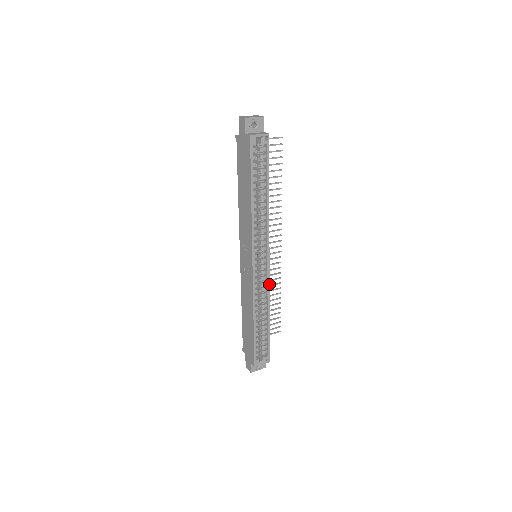
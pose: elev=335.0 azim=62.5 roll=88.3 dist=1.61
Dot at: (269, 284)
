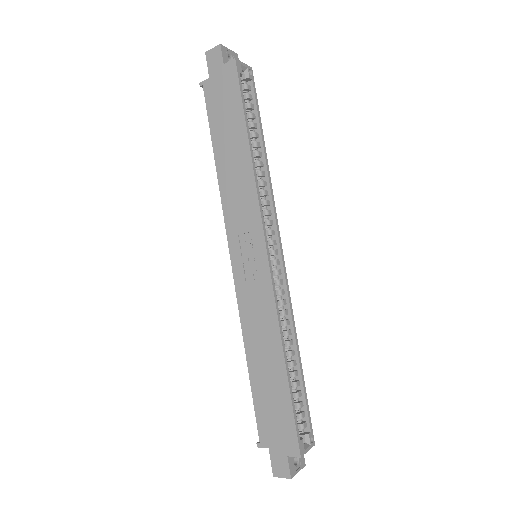
Dot at: (289, 292)
